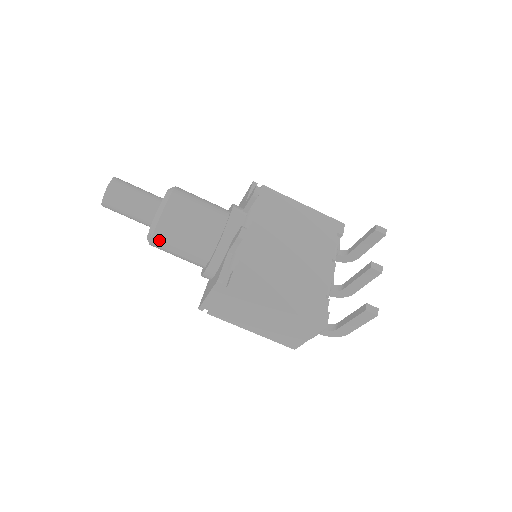
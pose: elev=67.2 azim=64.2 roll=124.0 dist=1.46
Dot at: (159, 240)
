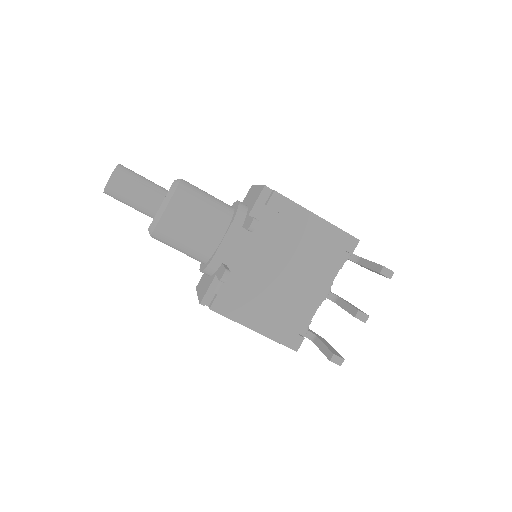
Dot at: occluded
